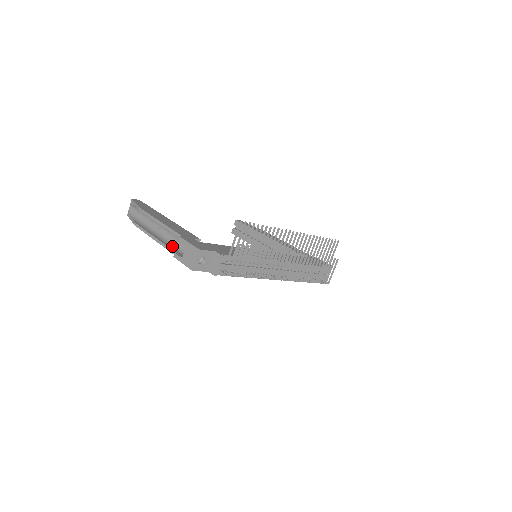
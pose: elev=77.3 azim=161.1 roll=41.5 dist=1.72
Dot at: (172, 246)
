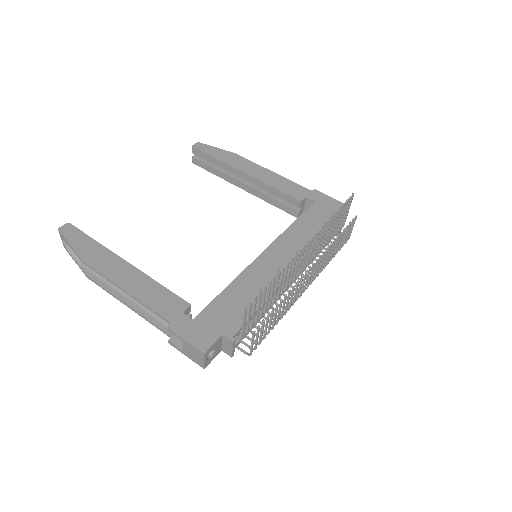
Dot at: (156, 317)
